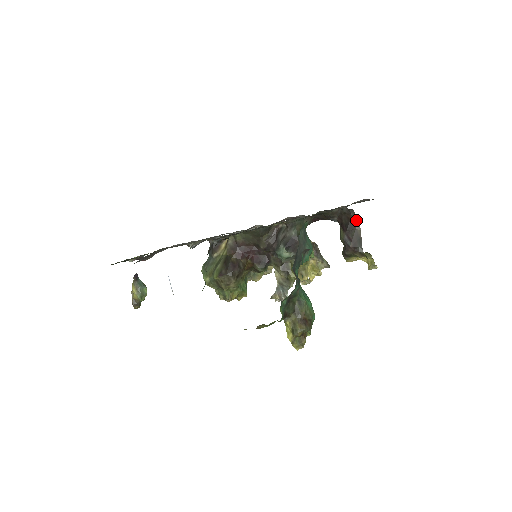
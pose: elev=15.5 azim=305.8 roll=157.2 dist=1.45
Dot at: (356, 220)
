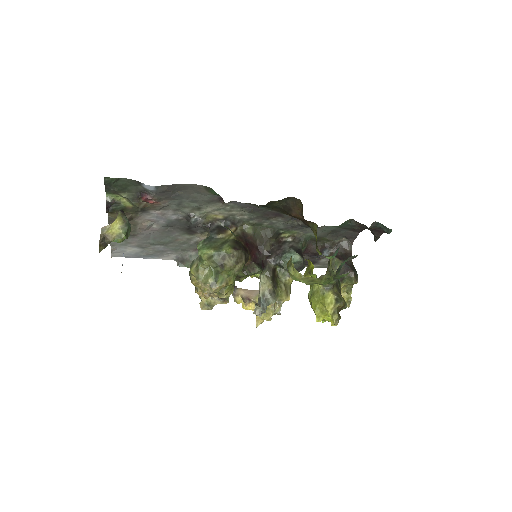
Dot at: (350, 254)
